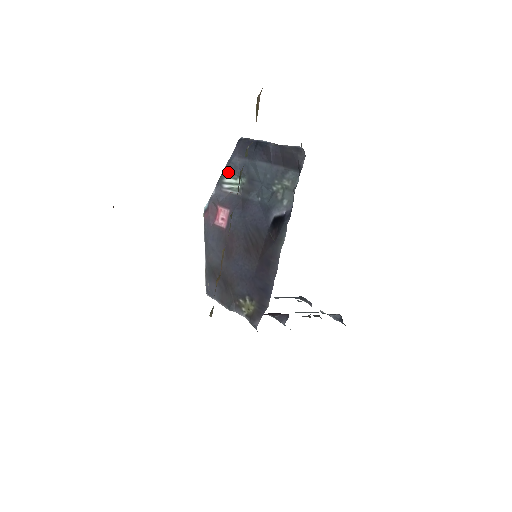
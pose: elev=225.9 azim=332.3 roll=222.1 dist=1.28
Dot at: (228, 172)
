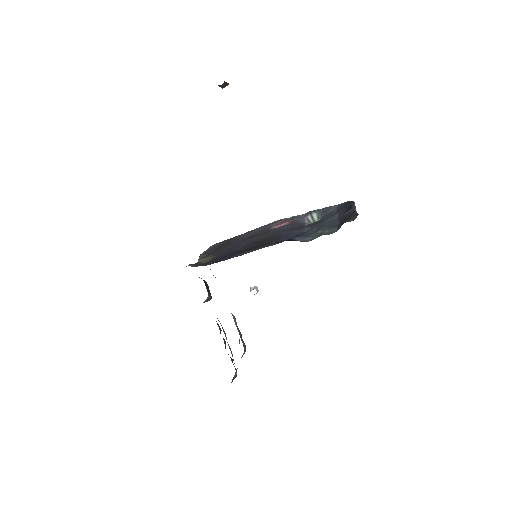
Dot at: (321, 211)
